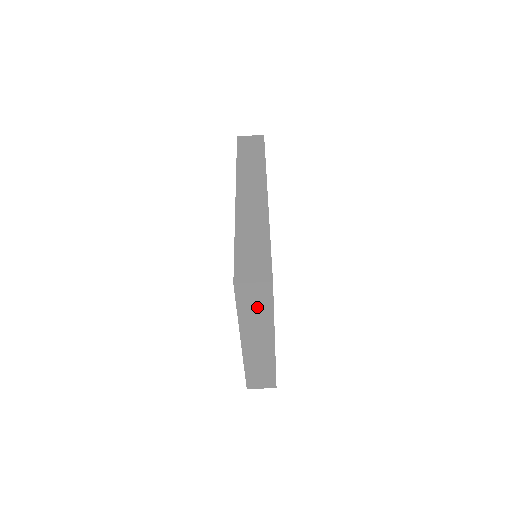
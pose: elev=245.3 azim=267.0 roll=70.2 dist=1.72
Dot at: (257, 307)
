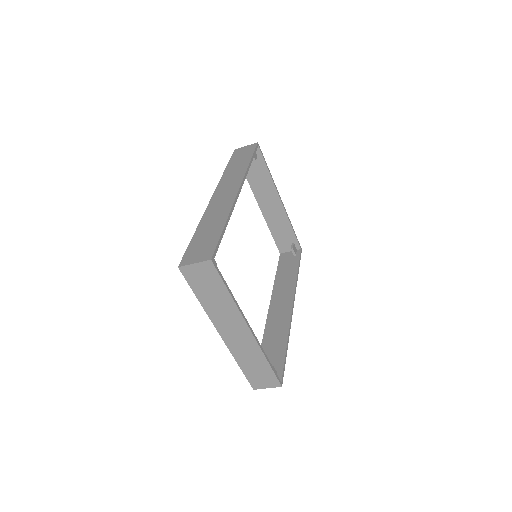
Dot at: (212, 291)
